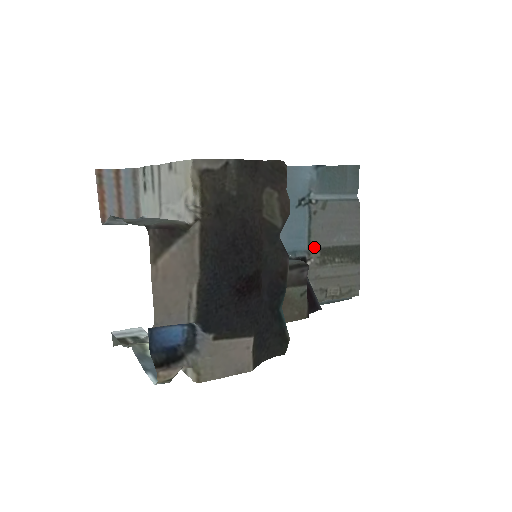
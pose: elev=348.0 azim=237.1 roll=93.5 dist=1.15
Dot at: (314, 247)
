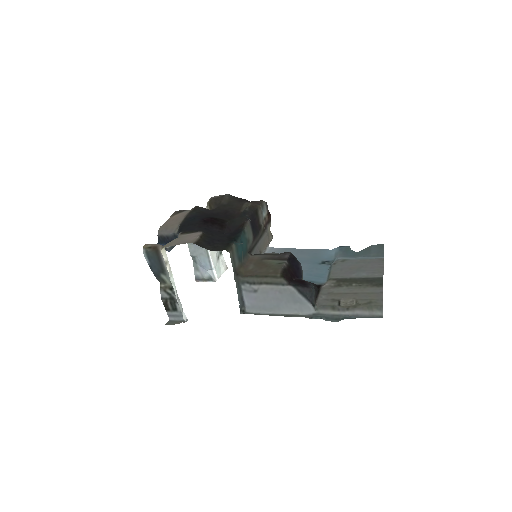
Dot at: (330, 278)
